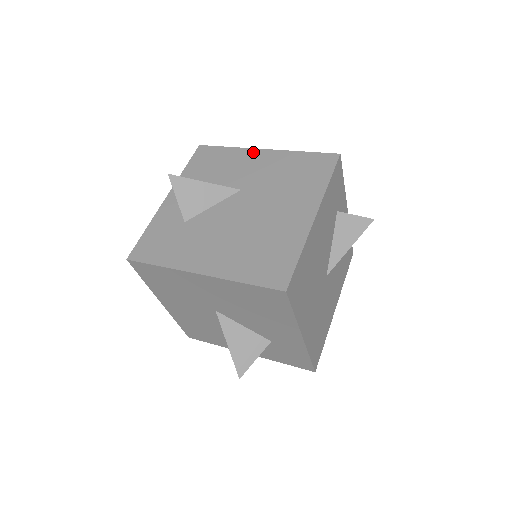
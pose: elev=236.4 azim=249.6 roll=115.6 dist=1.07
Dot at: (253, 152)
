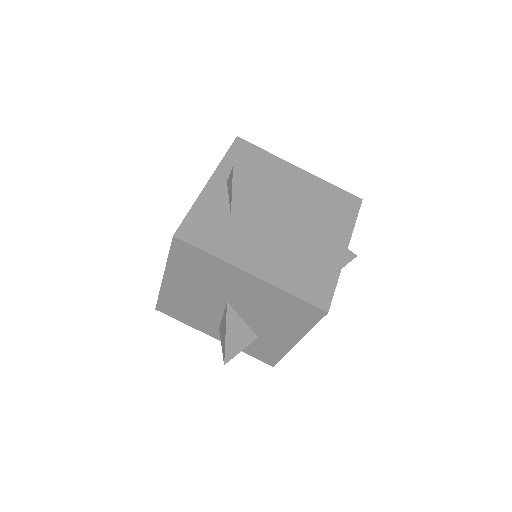
Dot at: (290, 167)
